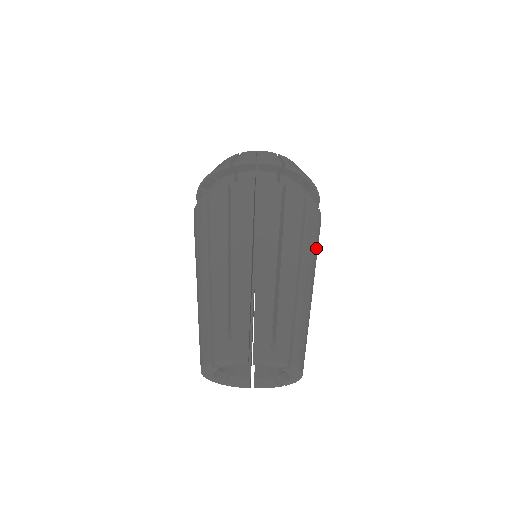
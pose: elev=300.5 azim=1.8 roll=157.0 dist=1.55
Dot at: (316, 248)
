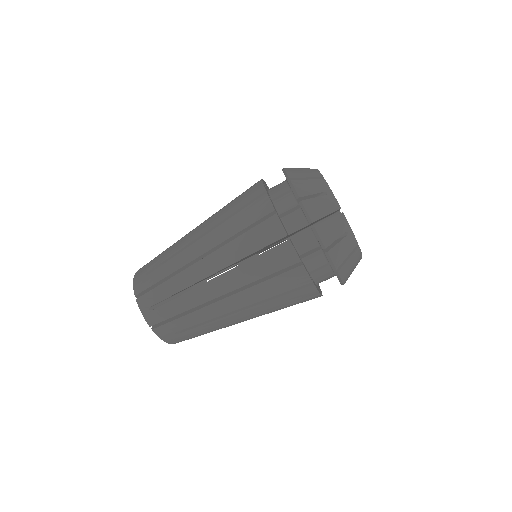
Dot at: (275, 302)
